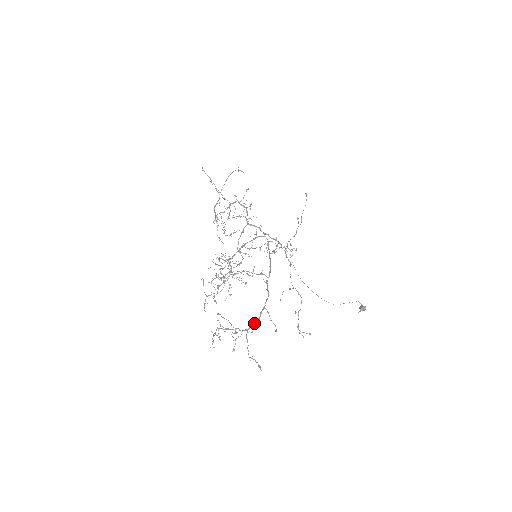
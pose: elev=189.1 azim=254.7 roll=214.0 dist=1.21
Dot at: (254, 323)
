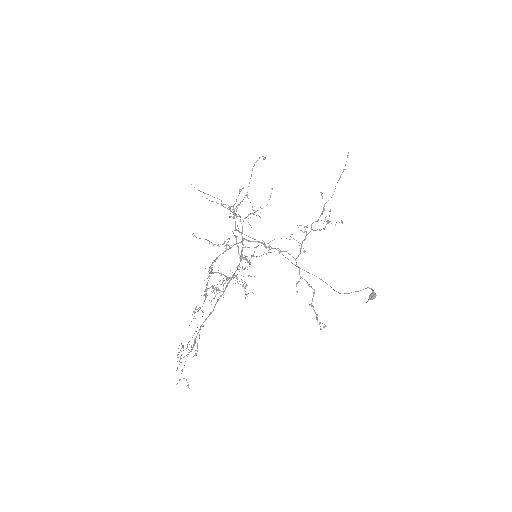
Dot at: (193, 344)
